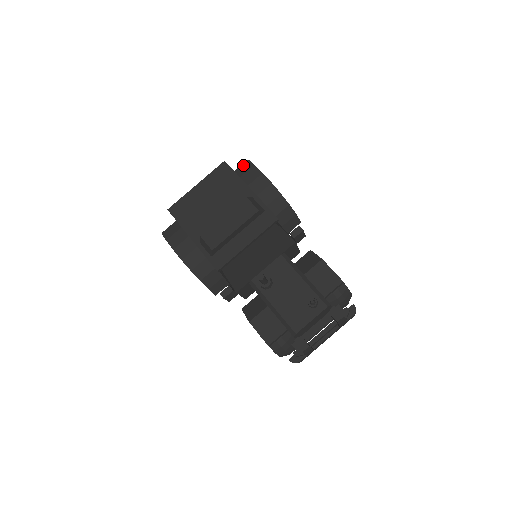
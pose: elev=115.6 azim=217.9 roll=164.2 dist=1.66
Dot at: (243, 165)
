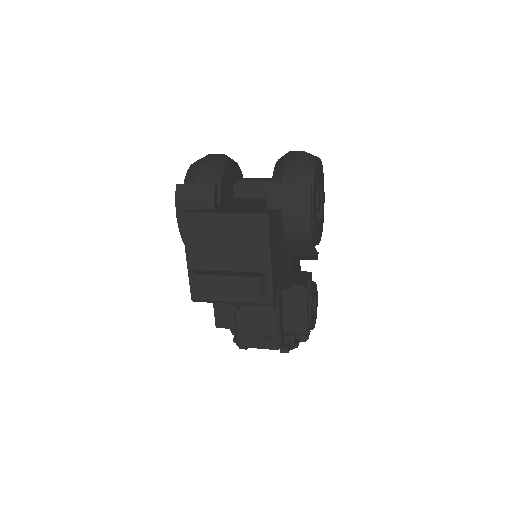
Dot at: (301, 185)
